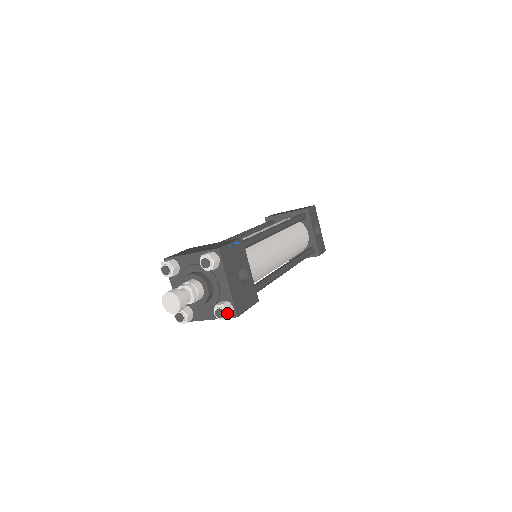
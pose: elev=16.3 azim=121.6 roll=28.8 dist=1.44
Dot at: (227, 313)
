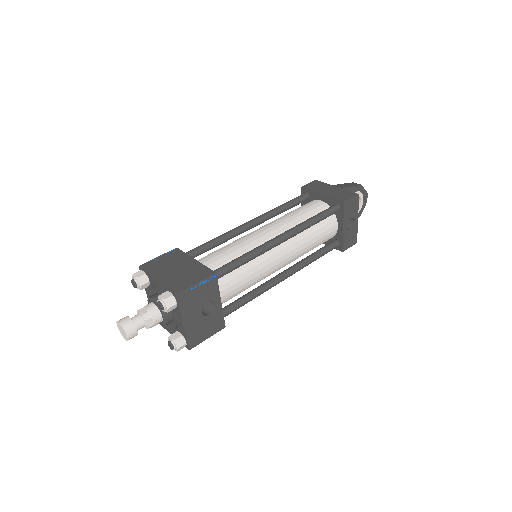
Dot at: (177, 349)
